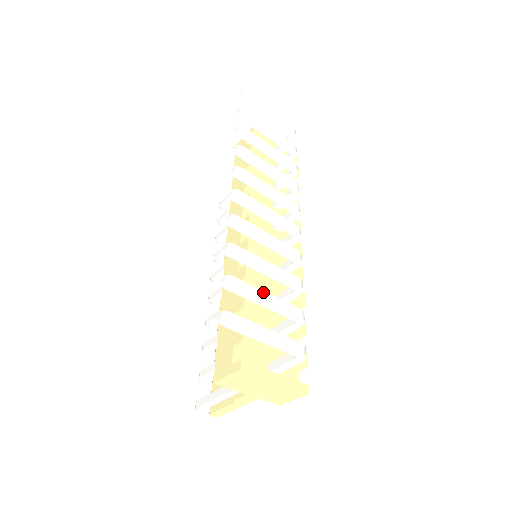
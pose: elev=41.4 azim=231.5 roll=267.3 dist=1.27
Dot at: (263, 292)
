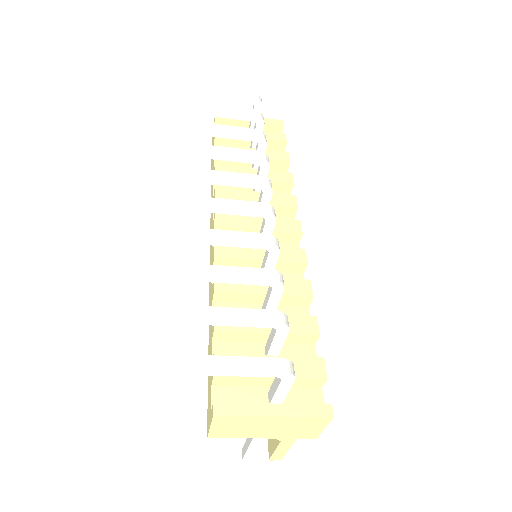
Dot at: (208, 308)
